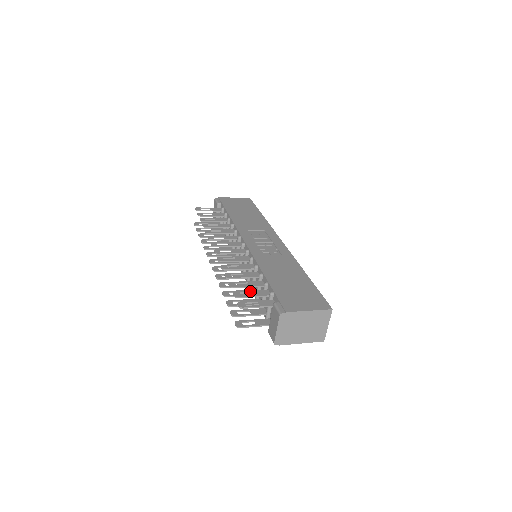
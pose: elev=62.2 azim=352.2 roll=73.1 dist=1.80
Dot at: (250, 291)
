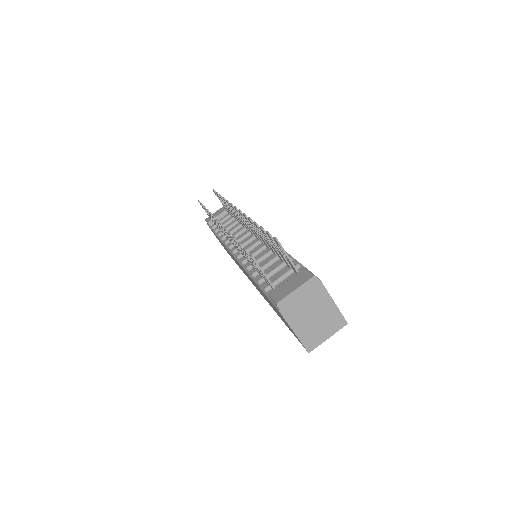
Dot at: occluded
